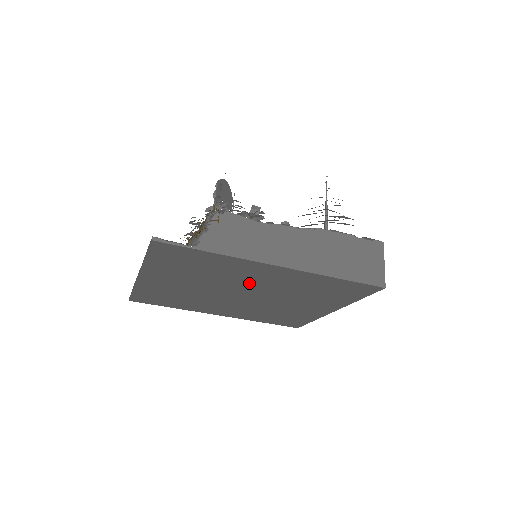
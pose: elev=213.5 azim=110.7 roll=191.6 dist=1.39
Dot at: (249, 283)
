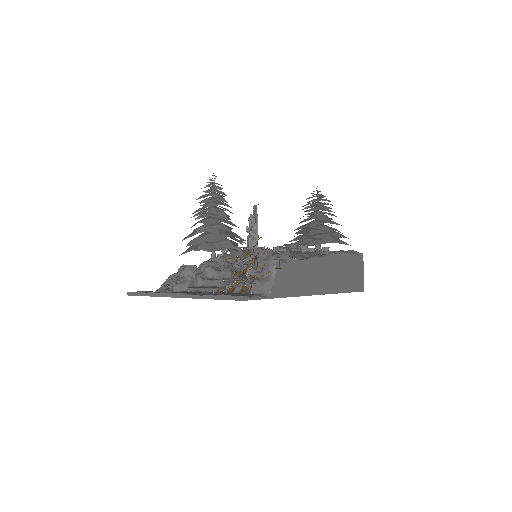
Dot at: occluded
